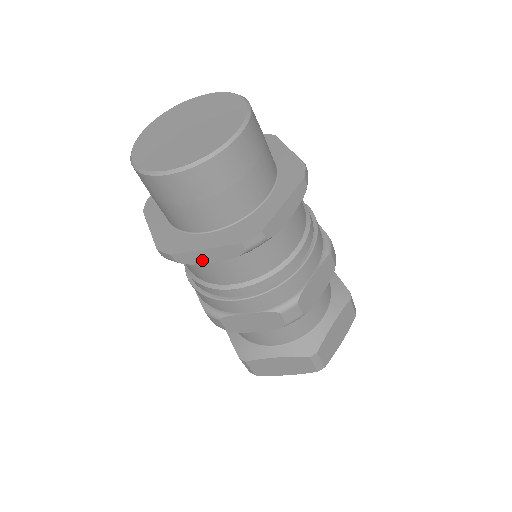
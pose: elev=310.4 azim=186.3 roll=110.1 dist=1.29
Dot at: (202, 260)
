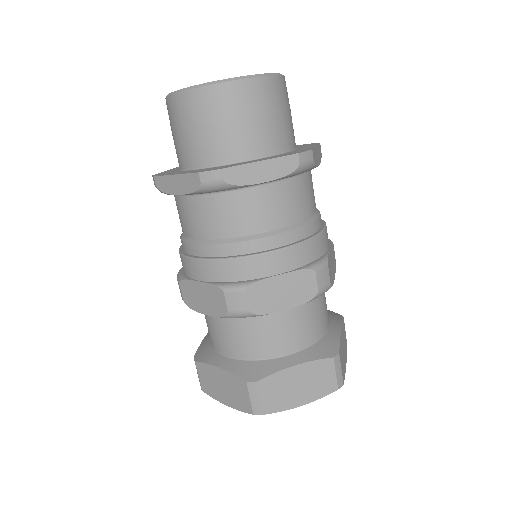
Dot at: (252, 179)
